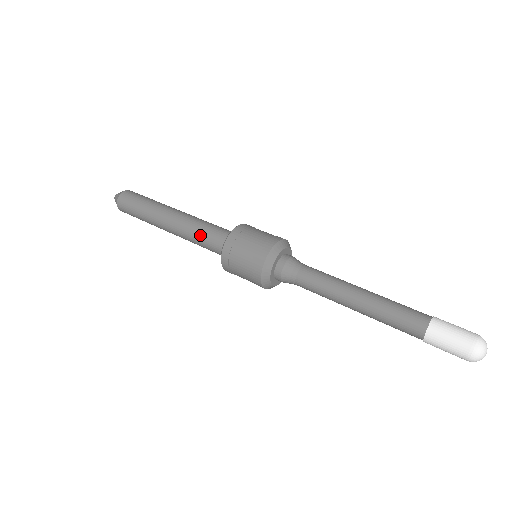
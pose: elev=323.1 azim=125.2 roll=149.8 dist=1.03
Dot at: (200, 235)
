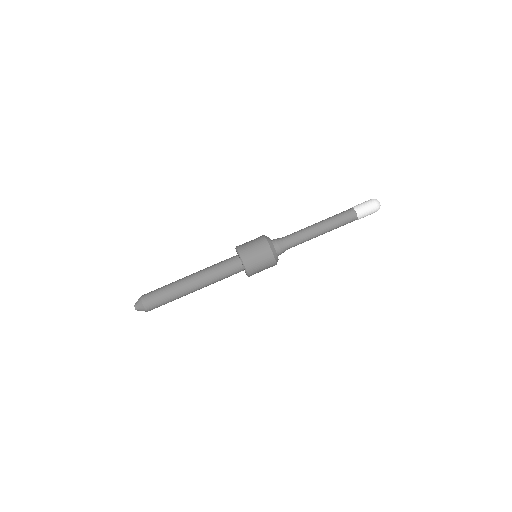
Dot at: occluded
